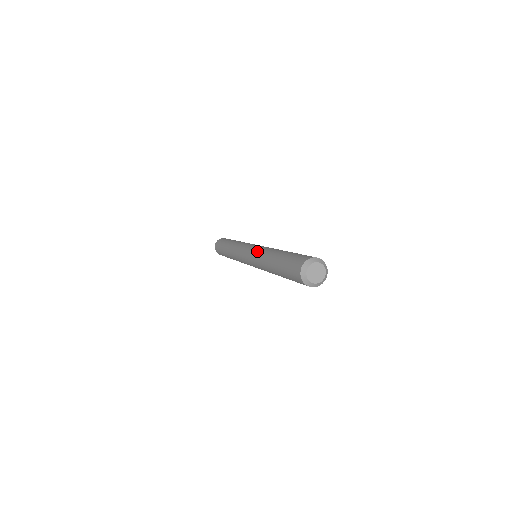
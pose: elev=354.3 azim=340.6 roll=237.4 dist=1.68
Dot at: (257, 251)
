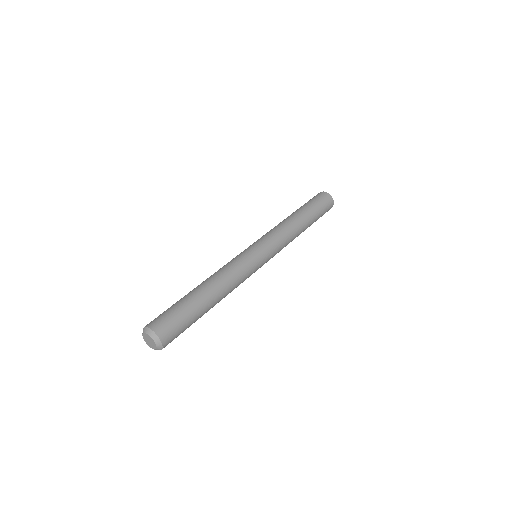
Dot at: occluded
